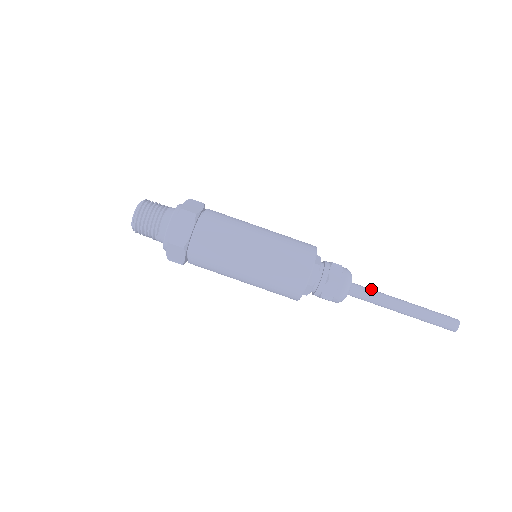
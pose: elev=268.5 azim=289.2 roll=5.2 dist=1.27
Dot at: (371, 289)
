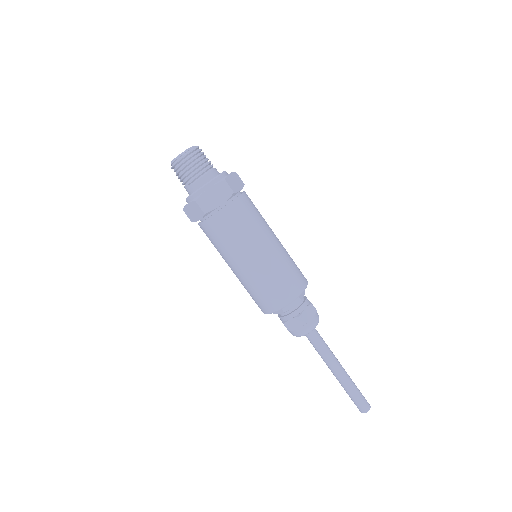
Dot at: occluded
